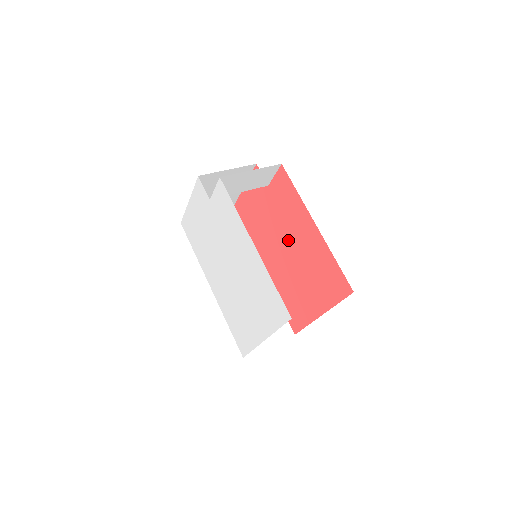
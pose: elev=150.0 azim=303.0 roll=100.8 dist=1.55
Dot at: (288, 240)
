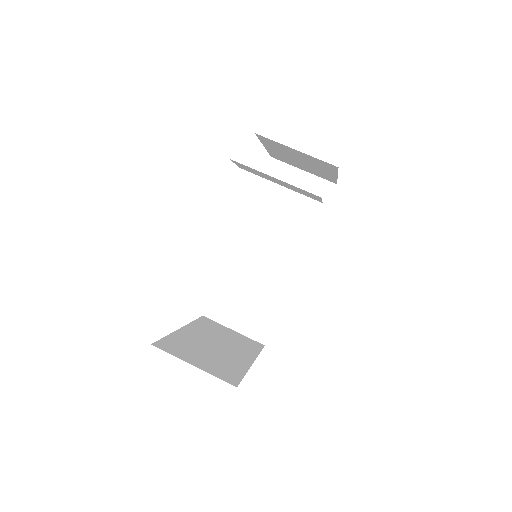
Dot at: occluded
